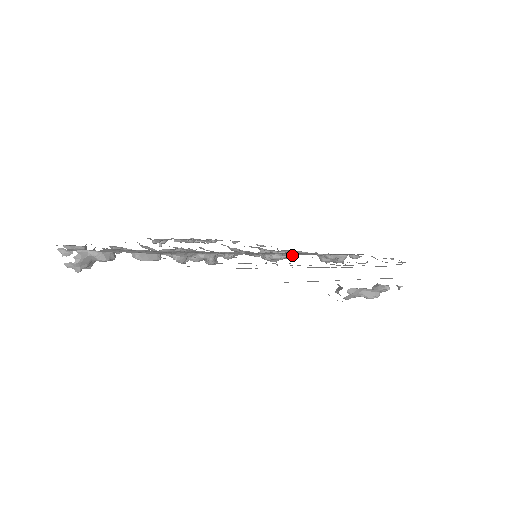
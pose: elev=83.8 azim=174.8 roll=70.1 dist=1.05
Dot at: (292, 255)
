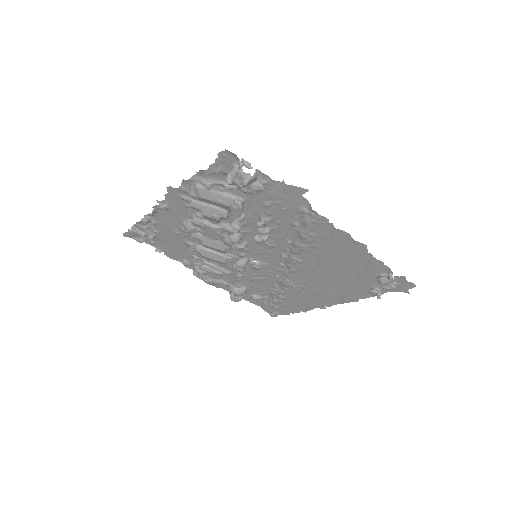
Dot at: (207, 281)
